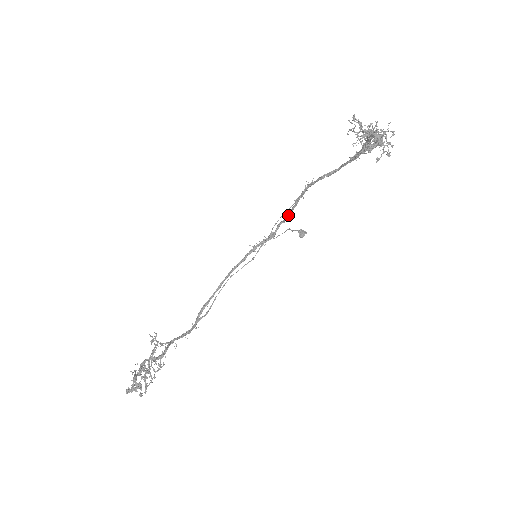
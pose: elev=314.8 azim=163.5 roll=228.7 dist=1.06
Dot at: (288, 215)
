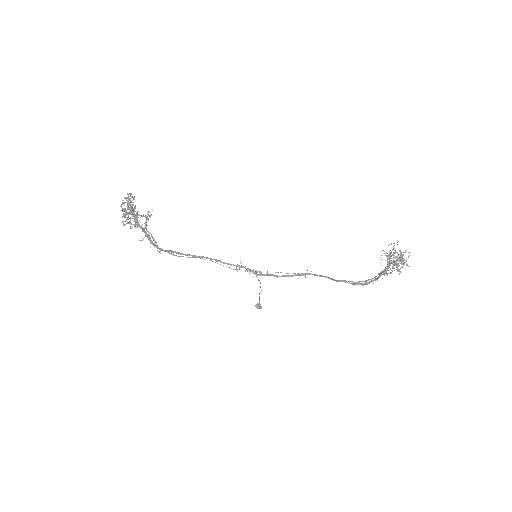
Dot at: (280, 276)
